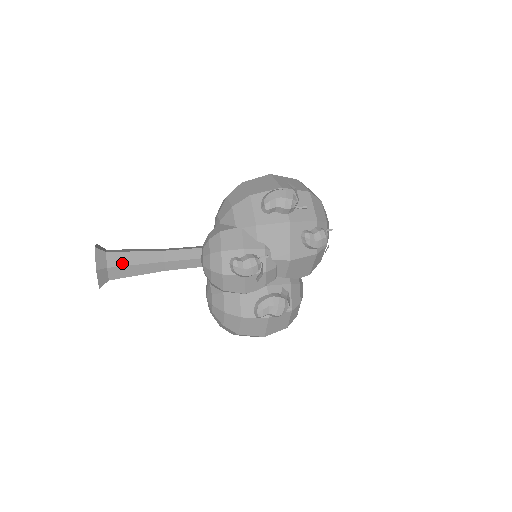
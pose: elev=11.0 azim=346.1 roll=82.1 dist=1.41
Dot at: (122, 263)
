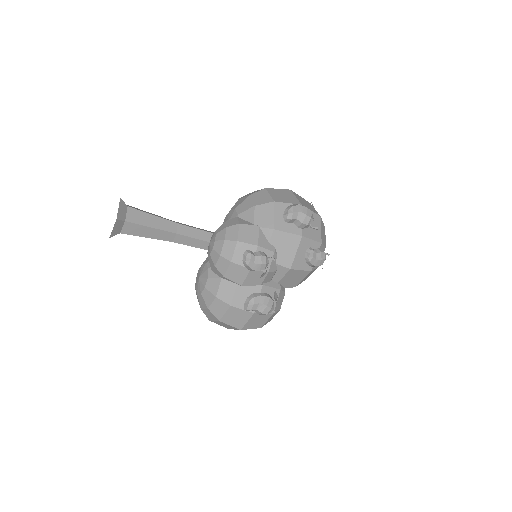
Dot at: (139, 221)
